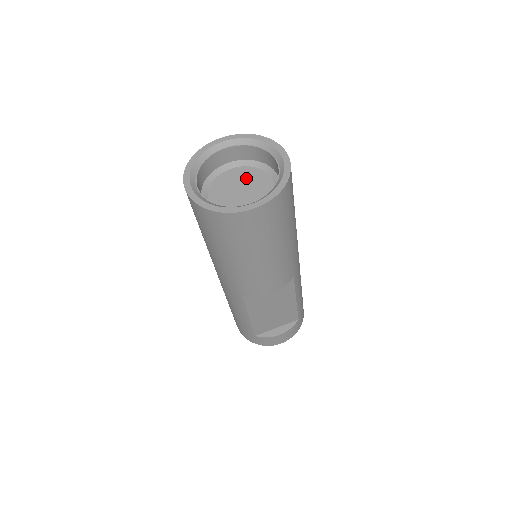
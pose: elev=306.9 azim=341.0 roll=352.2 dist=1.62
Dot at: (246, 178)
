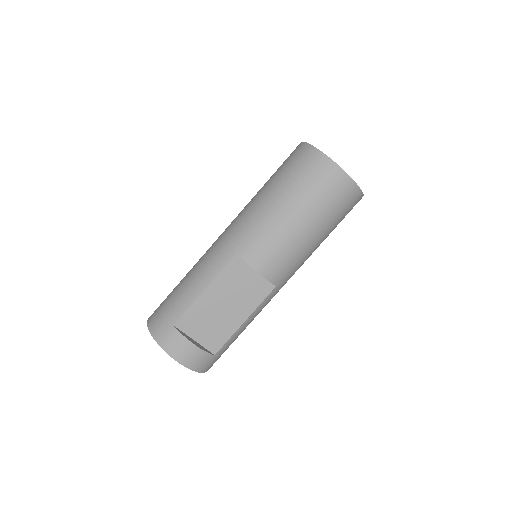
Dot at: occluded
